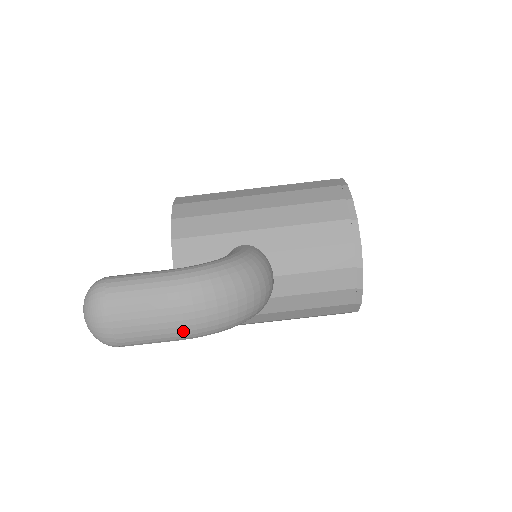
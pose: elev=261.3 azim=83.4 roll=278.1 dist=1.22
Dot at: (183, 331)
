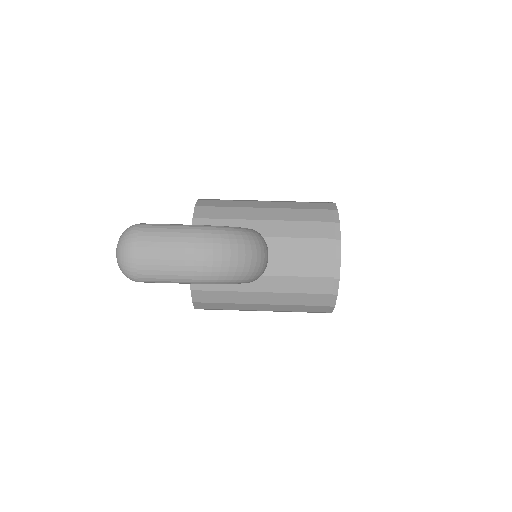
Dot at: (192, 271)
